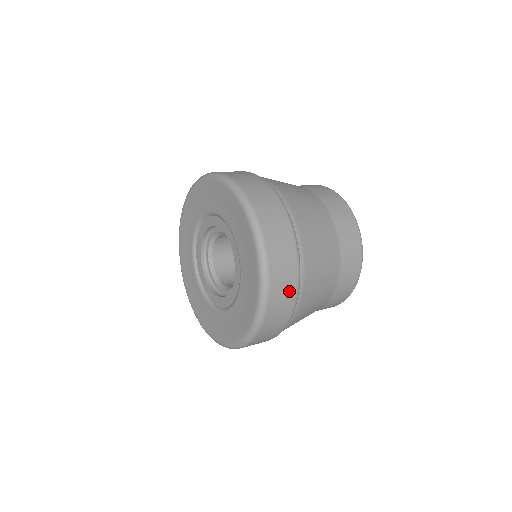
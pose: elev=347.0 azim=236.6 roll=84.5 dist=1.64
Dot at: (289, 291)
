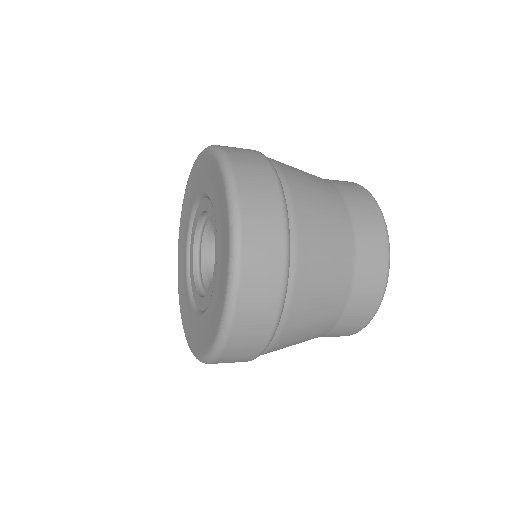
Dot at: (263, 324)
